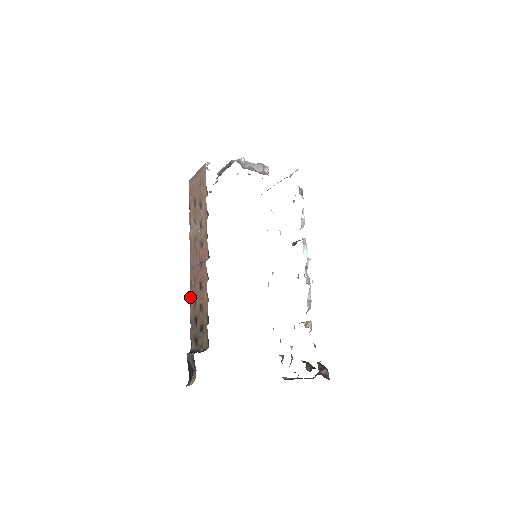
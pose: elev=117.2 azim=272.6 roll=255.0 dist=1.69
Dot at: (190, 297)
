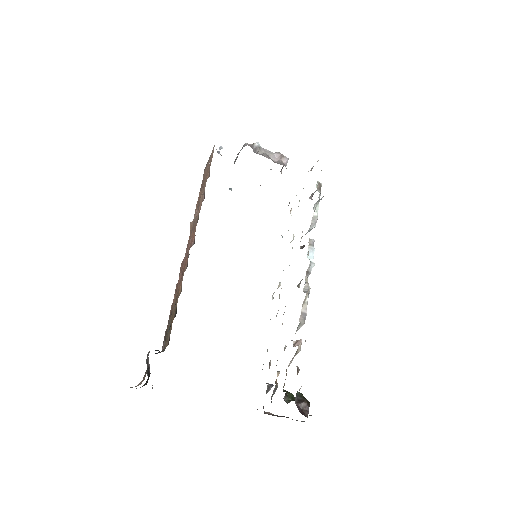
Dot at: occluded
